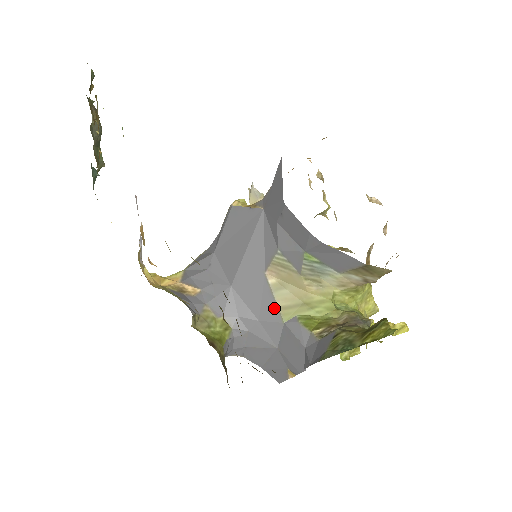
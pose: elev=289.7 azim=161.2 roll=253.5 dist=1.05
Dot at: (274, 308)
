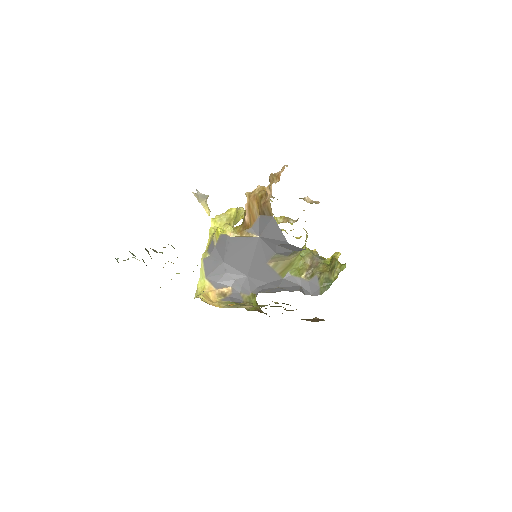
Dot at: (276, 275)
